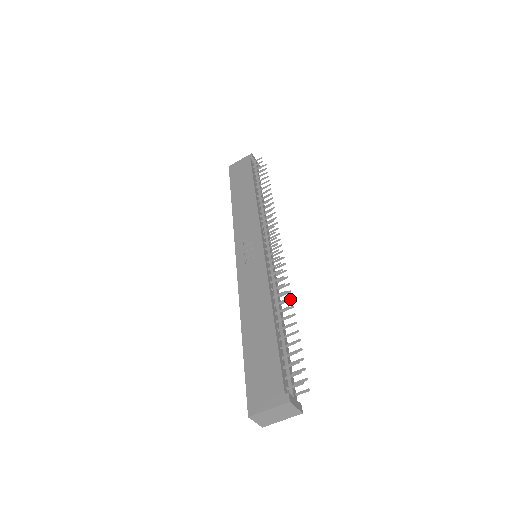
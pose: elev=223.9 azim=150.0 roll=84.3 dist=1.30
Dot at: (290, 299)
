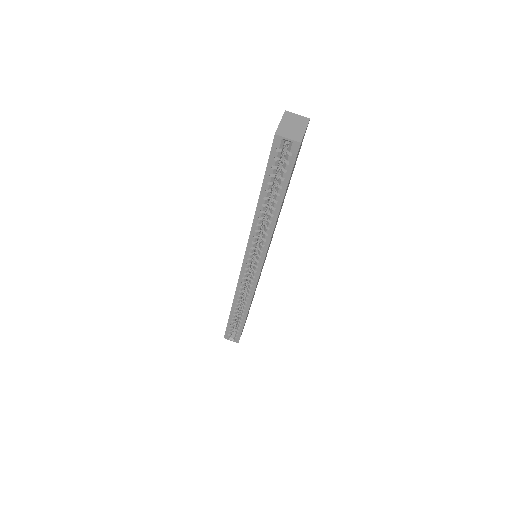
Dot at: occluded
